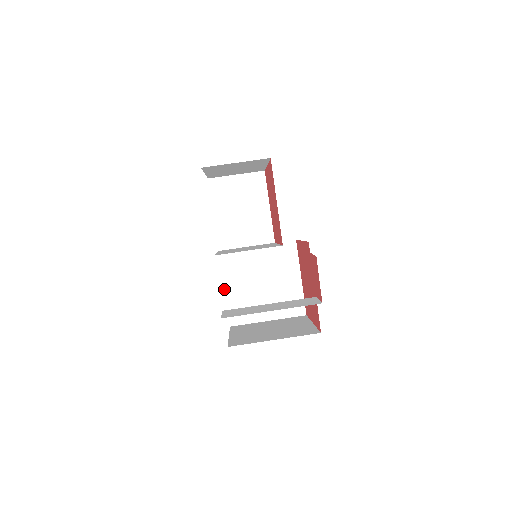
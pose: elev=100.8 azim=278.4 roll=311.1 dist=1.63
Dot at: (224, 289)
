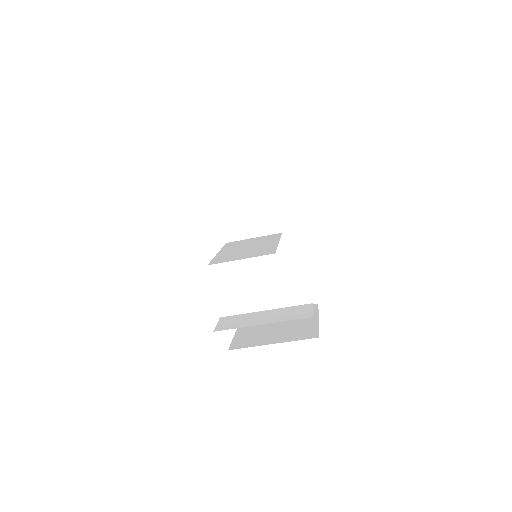
Dot at: occluded
